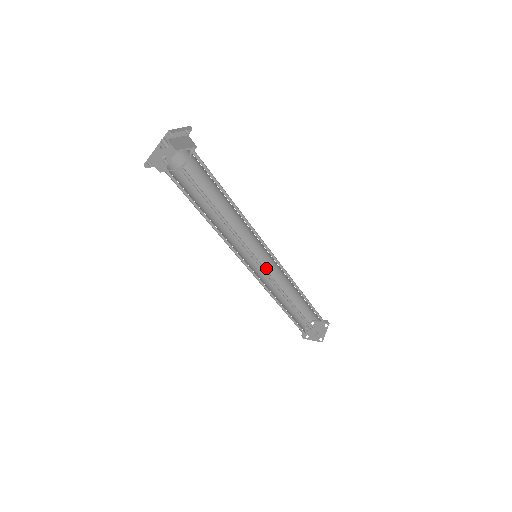
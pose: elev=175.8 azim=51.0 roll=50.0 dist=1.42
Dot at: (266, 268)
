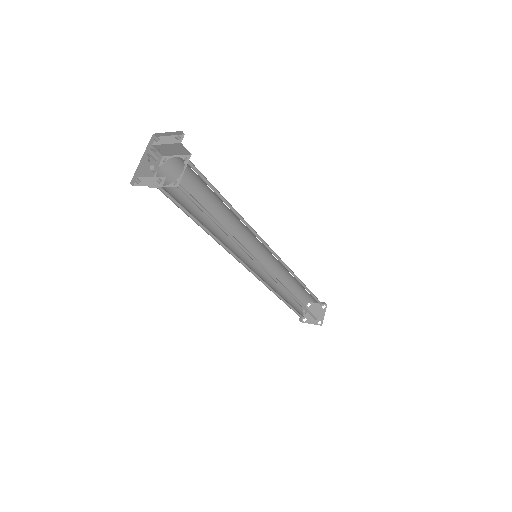
Dot at: (264, 263)
